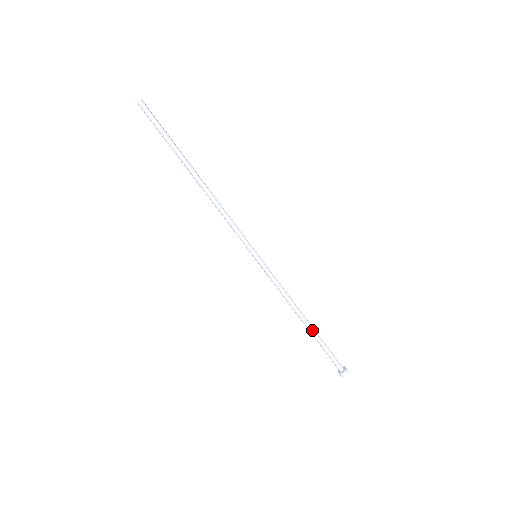
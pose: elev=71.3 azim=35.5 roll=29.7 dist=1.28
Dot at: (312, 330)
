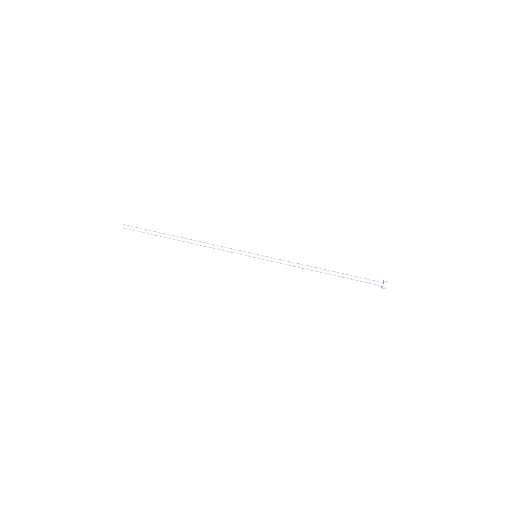
Dot at: (334, 273)
